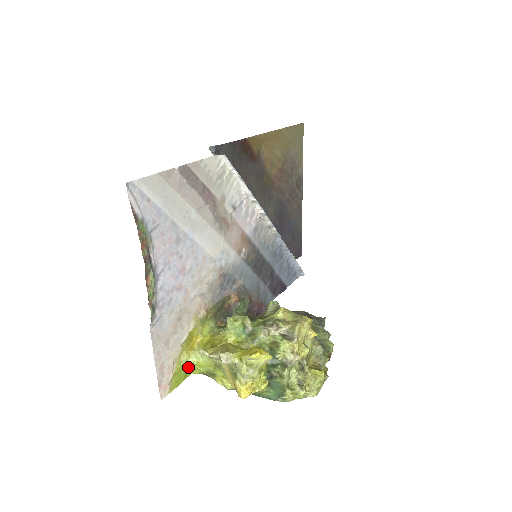
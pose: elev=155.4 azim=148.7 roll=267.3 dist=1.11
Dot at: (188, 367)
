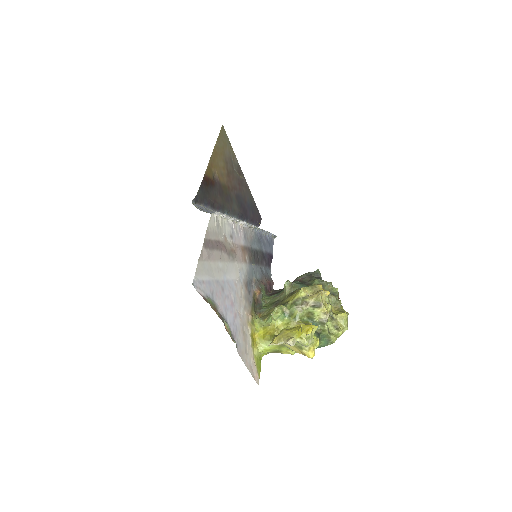
Dot at: (259, 355)
